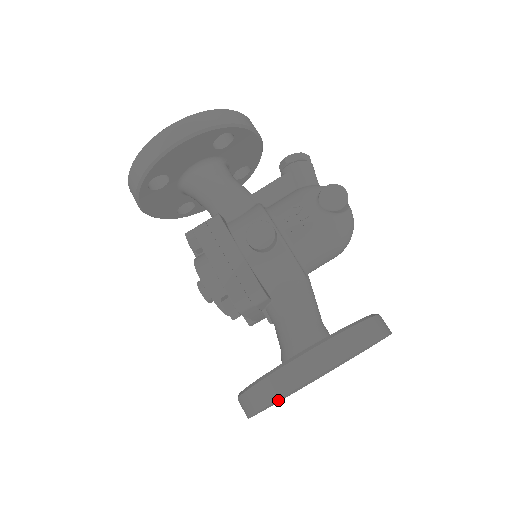
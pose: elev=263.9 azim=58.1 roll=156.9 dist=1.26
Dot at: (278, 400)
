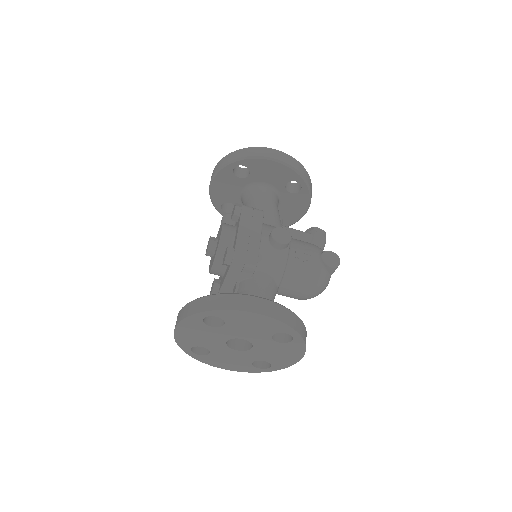
Dot at: (211, 326)
